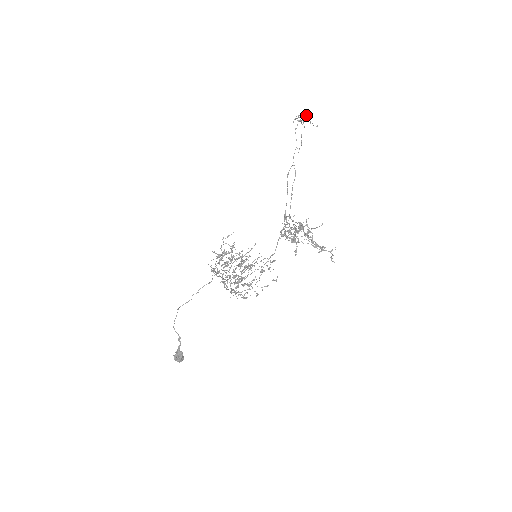
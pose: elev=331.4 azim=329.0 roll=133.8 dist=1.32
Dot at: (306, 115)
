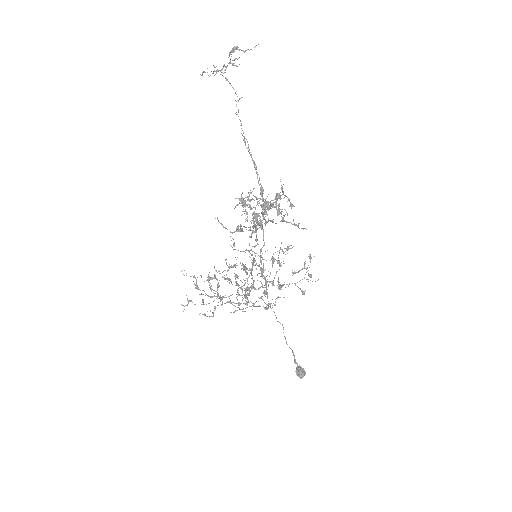
Dot at: (230, 52)
